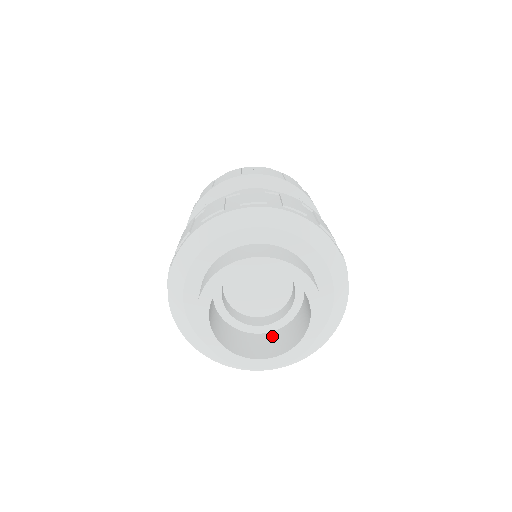
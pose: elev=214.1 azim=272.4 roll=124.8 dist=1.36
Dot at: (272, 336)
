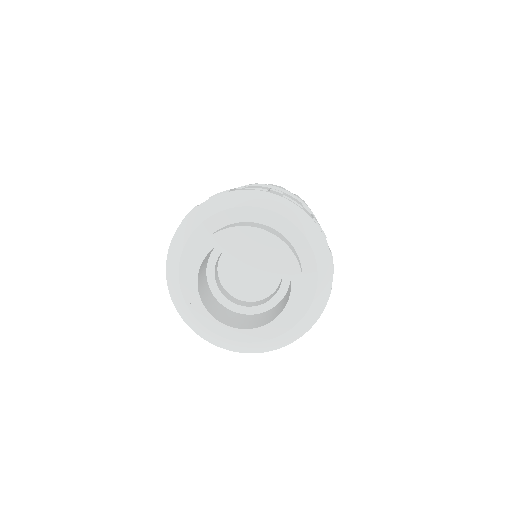
Dot at: (236, 315)
